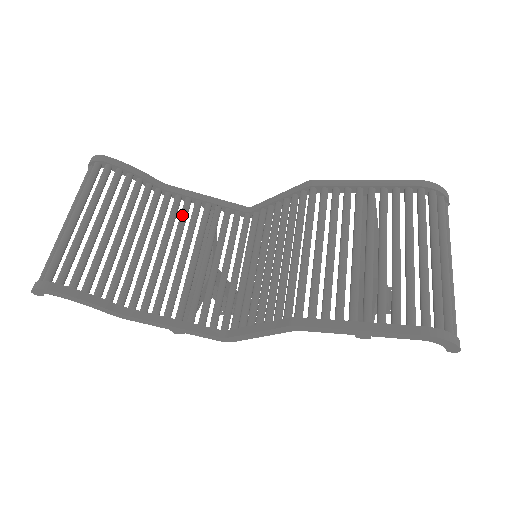
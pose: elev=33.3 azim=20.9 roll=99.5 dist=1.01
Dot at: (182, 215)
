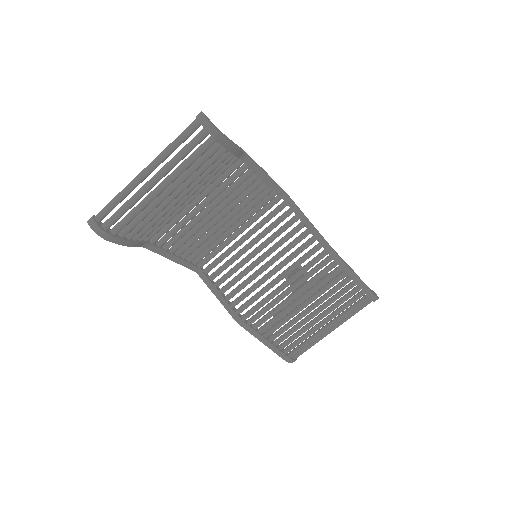
Dot at: (237, 185)
